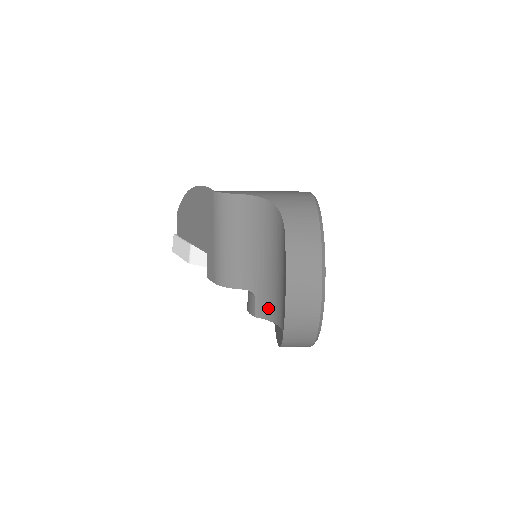
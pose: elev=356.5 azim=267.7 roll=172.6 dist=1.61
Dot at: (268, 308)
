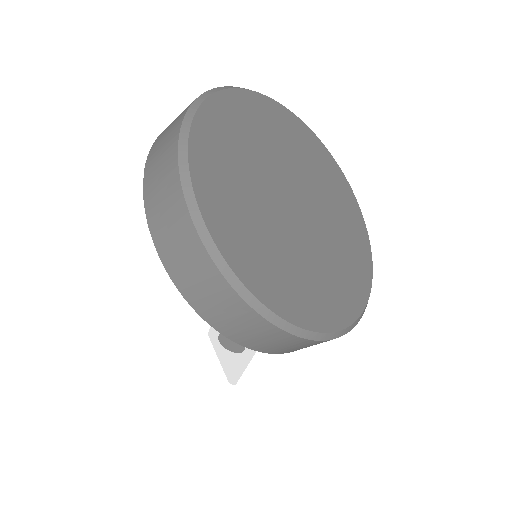
Dot at: occluded
